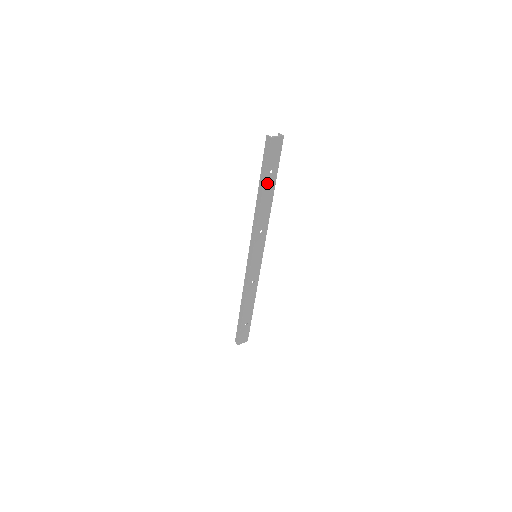
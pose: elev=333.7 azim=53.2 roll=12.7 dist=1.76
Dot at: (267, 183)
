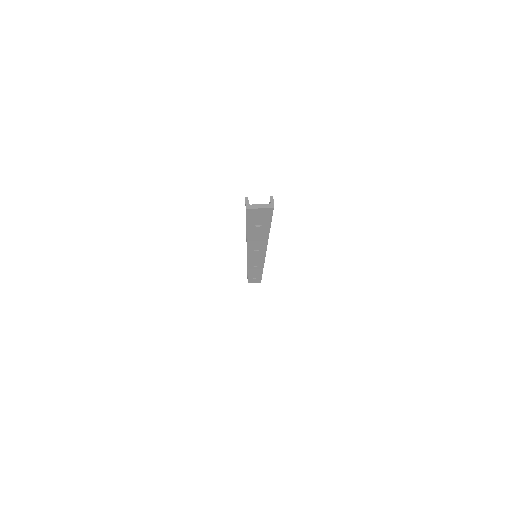
Dot at: (253, 230)
